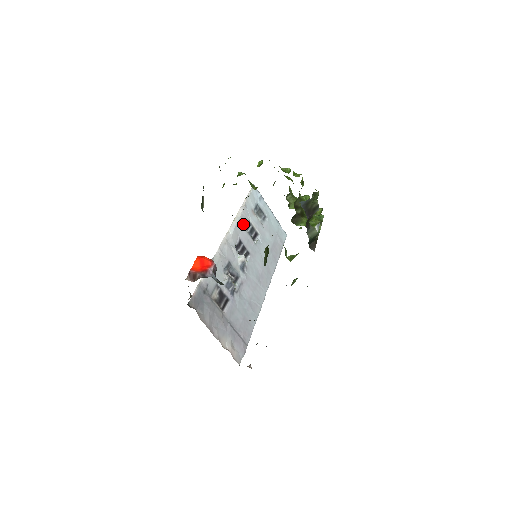
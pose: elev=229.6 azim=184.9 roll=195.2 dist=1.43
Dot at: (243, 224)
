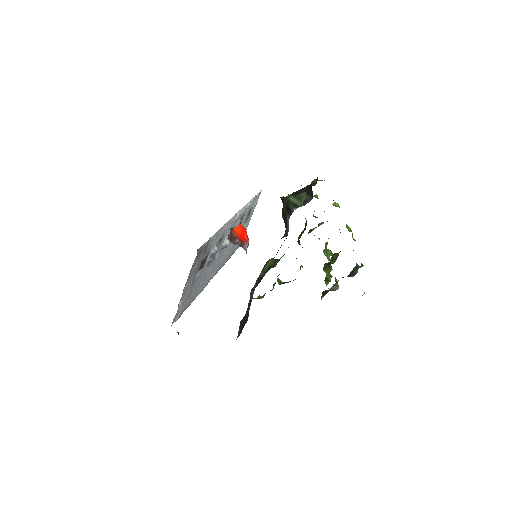
Dot at: (242, 215)
